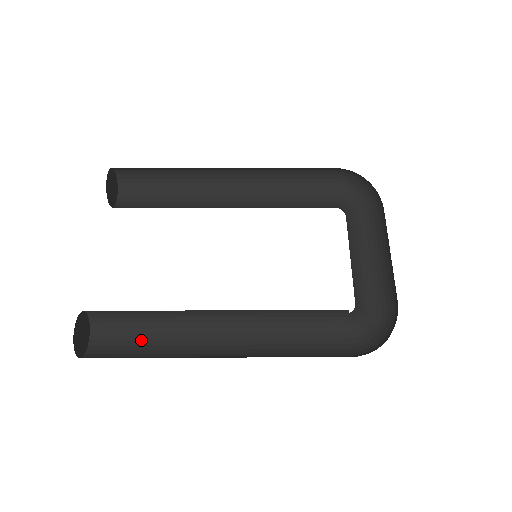
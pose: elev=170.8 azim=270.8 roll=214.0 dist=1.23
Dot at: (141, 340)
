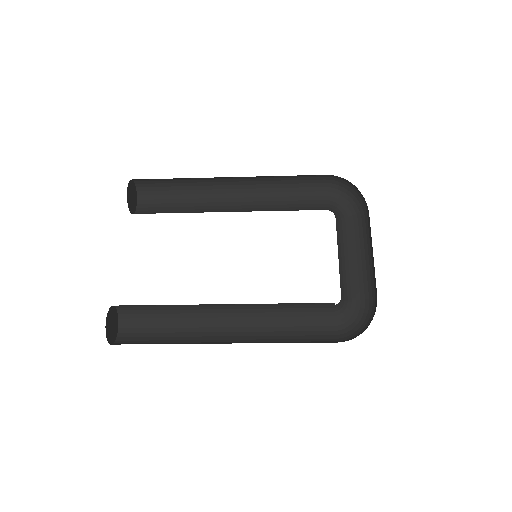
Dot at: (161, 328)
